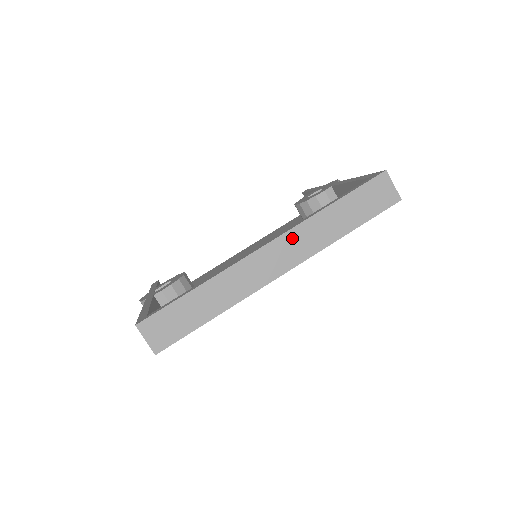
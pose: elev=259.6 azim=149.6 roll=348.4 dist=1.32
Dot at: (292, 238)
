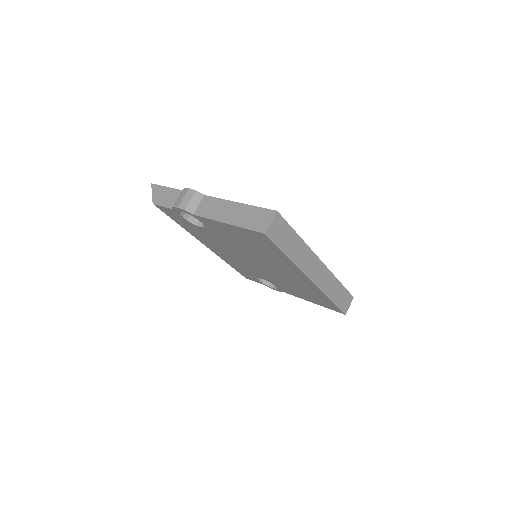
Dot at: (326, 273)
